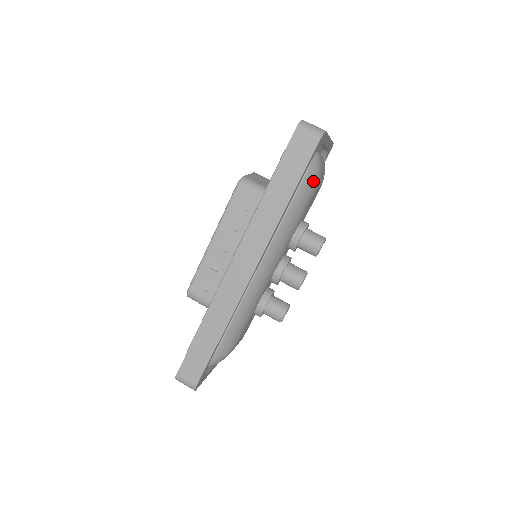
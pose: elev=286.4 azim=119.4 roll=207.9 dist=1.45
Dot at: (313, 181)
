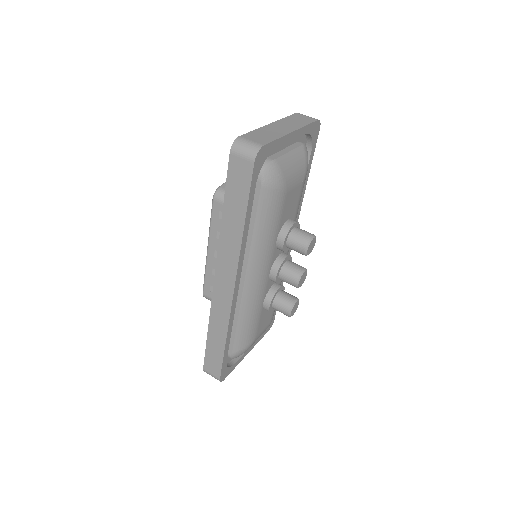
Dot at: (274, 191)
